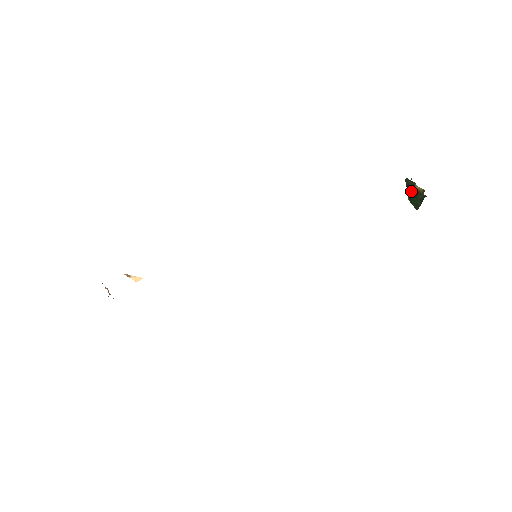
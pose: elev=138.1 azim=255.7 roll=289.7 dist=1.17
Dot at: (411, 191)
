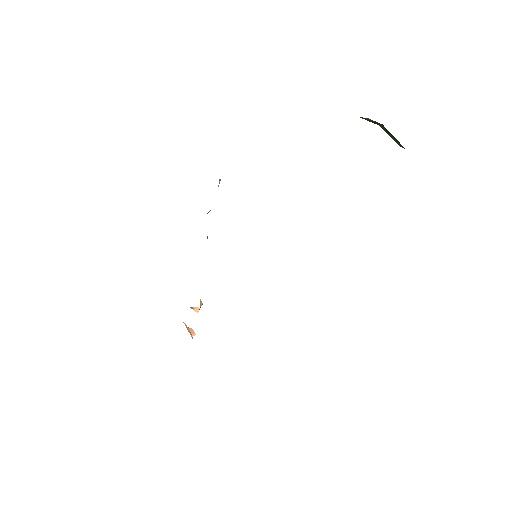
Dot at: occluded
